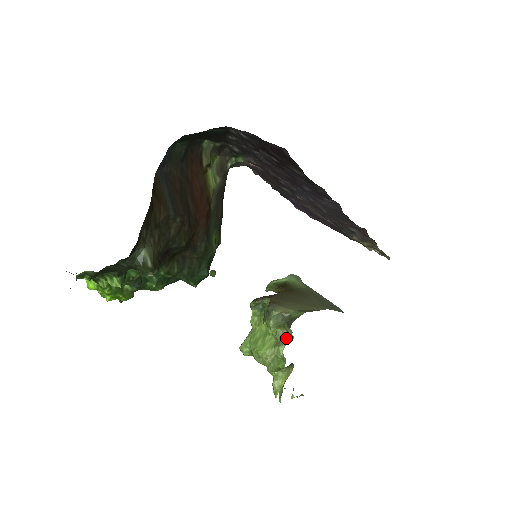
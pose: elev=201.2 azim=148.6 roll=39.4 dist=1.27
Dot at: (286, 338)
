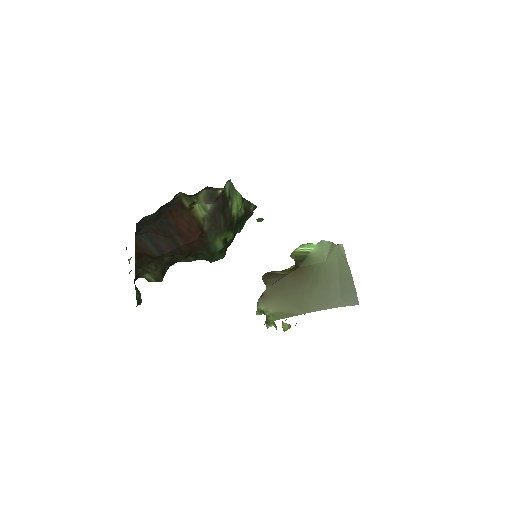
Dot at: (271, 322)
